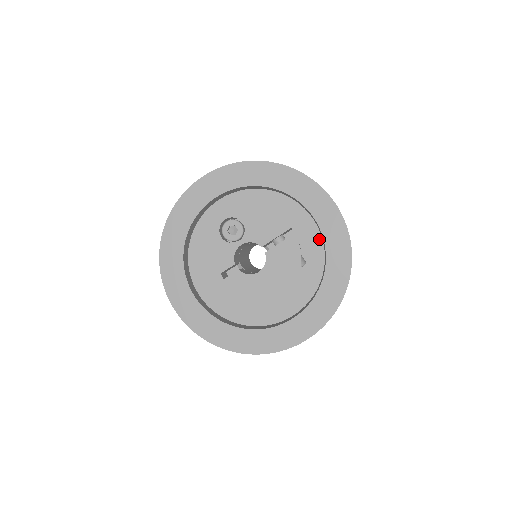
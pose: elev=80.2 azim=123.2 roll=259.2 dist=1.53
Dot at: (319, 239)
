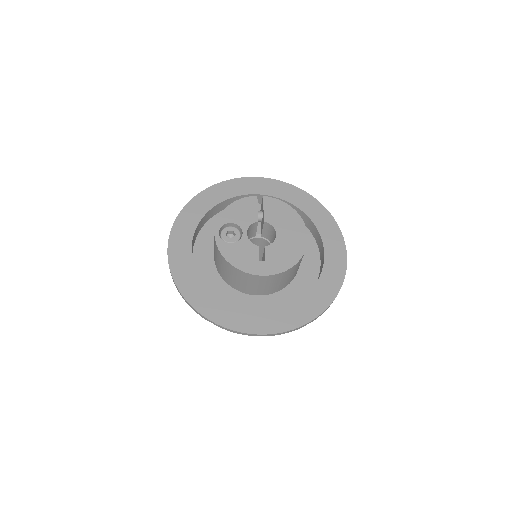
Dot at: occluded
